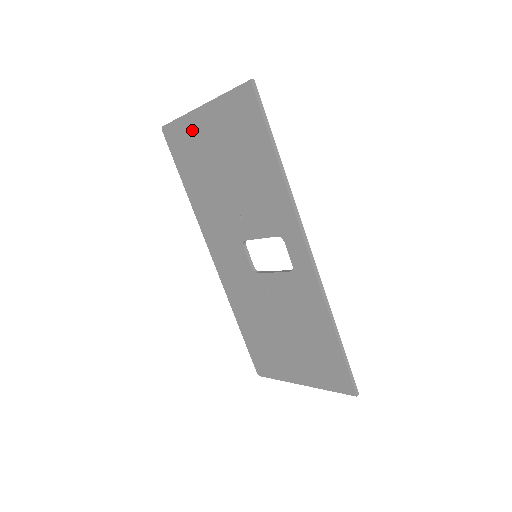
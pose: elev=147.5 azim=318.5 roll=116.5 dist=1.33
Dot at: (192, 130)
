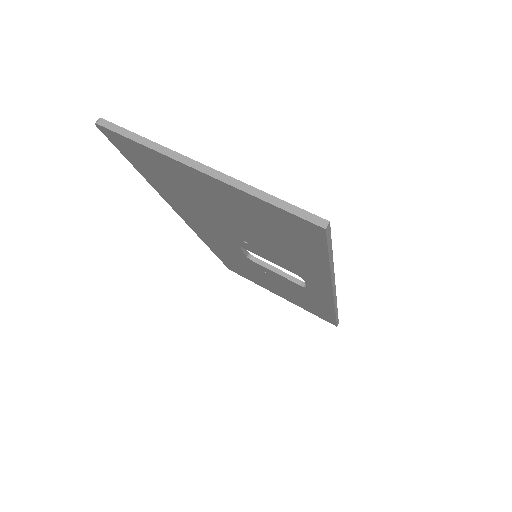
Dot at: (172, 168)
